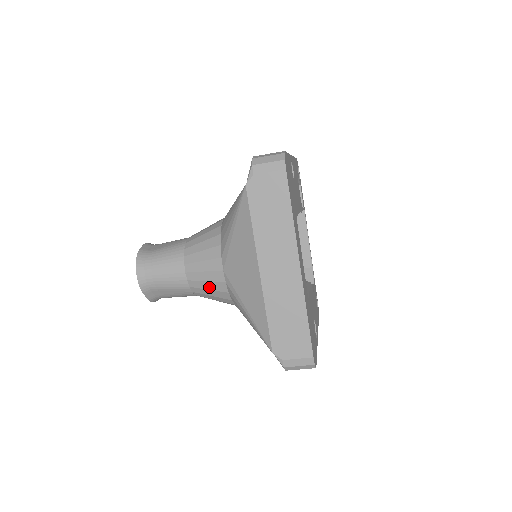
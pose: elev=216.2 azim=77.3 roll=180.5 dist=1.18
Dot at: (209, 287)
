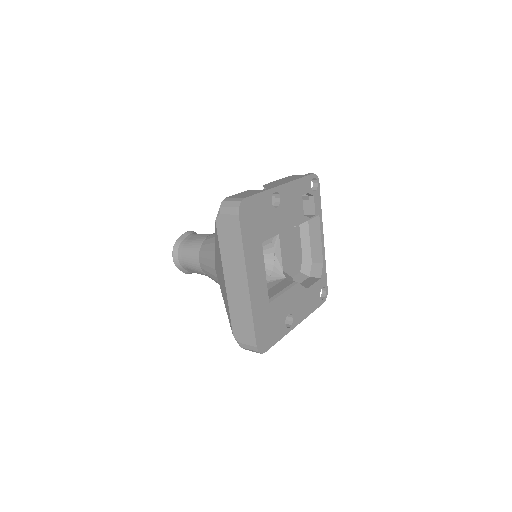
Dot at: (211, 277)
